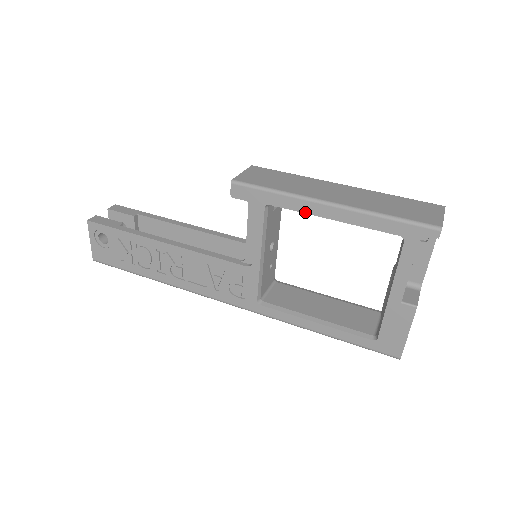
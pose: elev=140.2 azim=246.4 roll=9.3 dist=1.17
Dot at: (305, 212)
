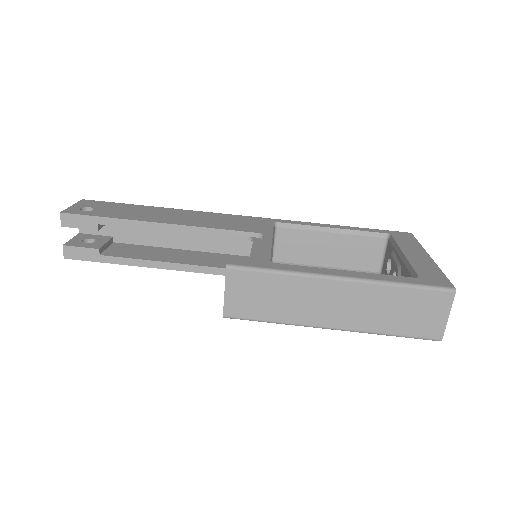
Dot at: occluded
